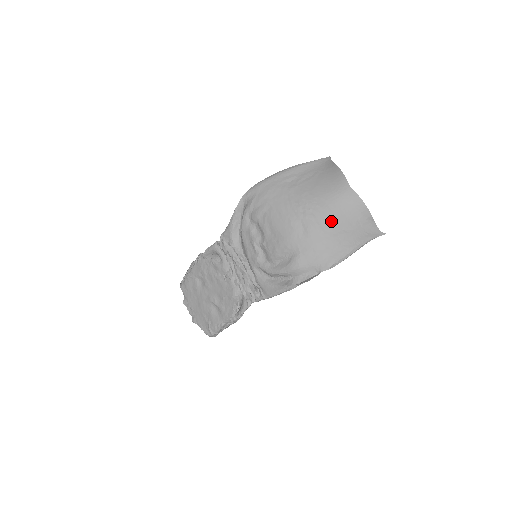
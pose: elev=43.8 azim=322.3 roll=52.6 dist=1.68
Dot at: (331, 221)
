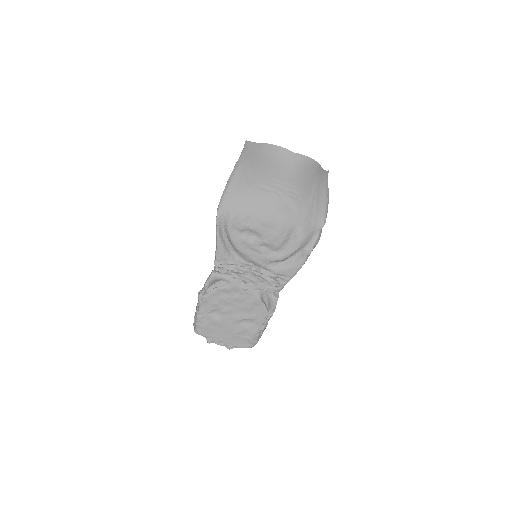
Dot at: (302, 187)
